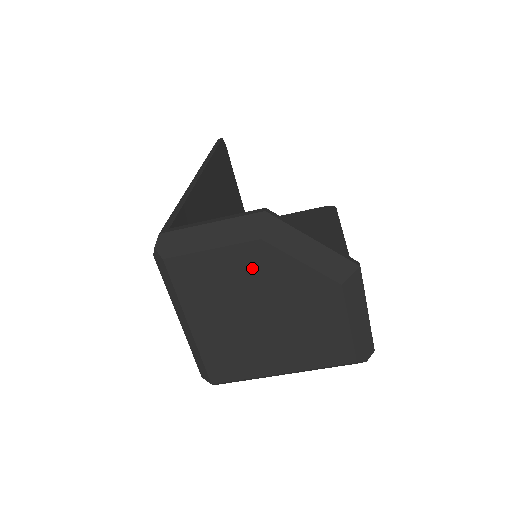
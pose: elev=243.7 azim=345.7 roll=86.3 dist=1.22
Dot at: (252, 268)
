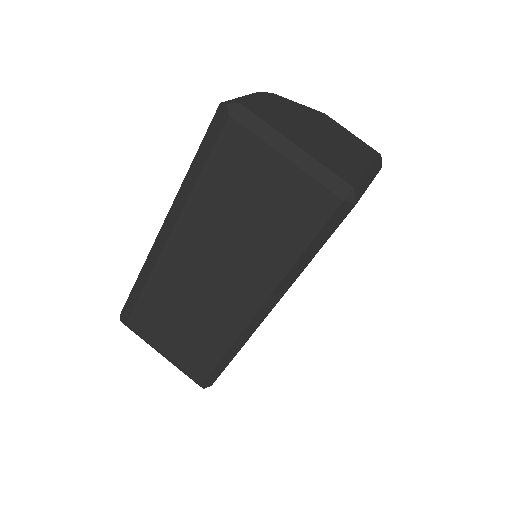
Dot at: (284, 107)
